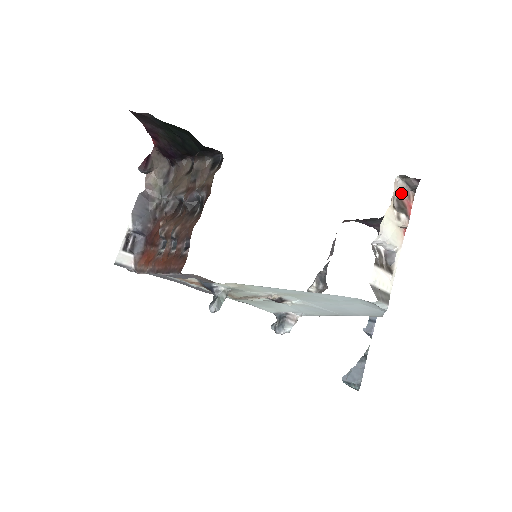
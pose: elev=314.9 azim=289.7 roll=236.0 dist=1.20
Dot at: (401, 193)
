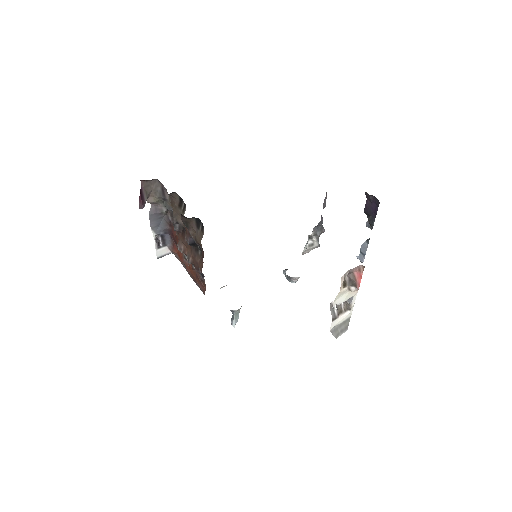
Dot at: (352, 269)
